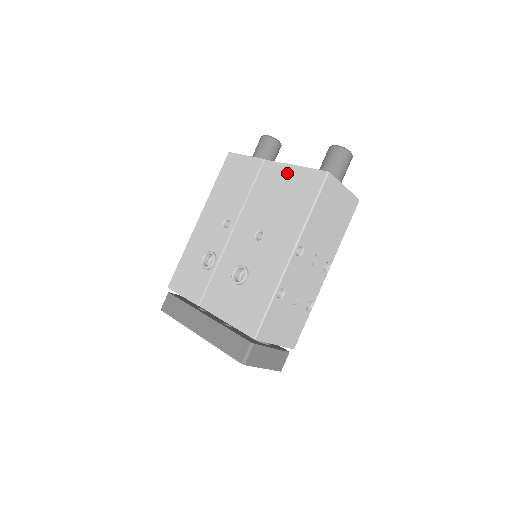
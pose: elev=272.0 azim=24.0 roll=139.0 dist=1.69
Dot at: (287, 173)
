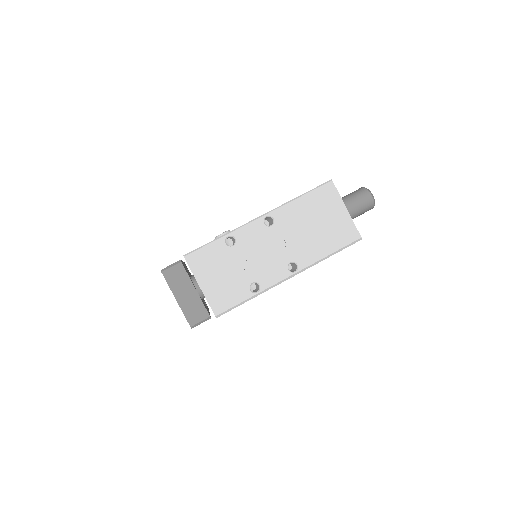
Dot at: occluded
